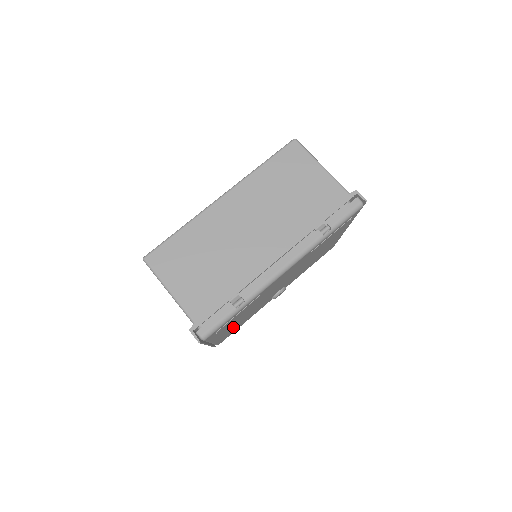
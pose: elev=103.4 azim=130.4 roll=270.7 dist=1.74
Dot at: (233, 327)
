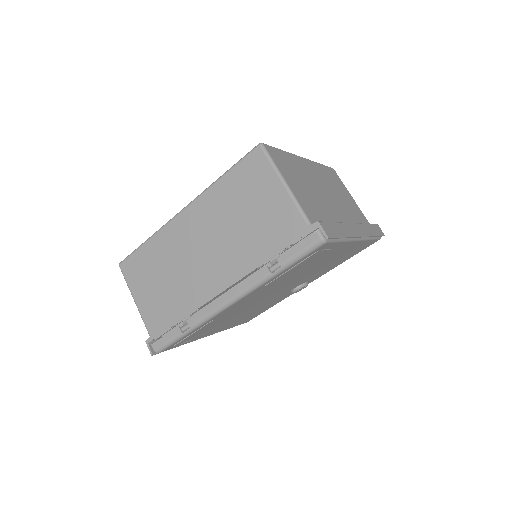
Dot at: (237, 320)
